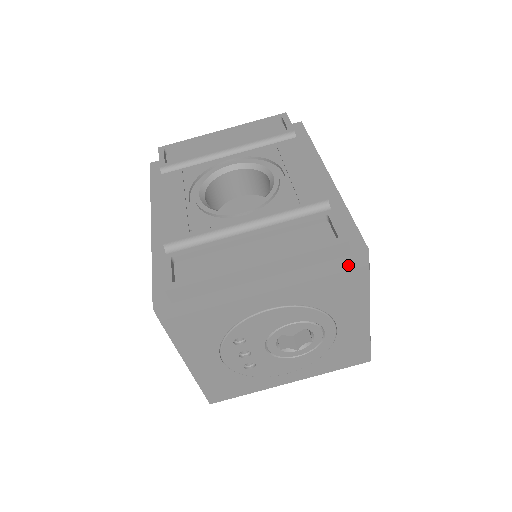
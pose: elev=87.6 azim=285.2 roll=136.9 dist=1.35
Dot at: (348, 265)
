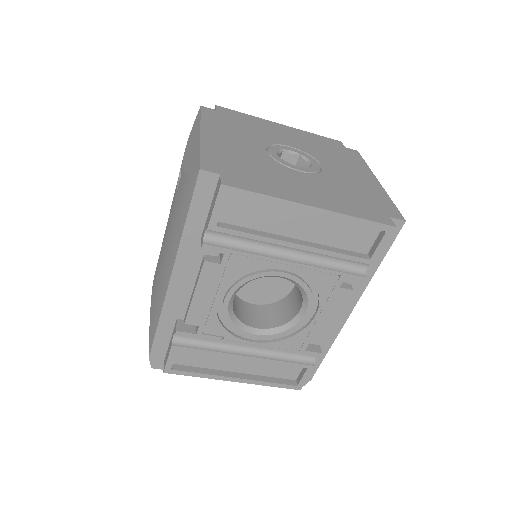
Dot at: occluded
